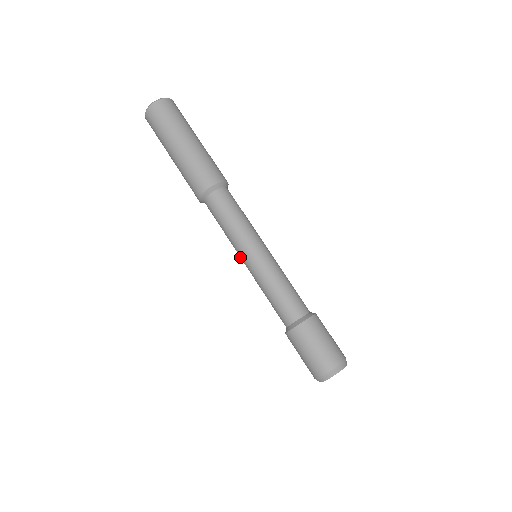
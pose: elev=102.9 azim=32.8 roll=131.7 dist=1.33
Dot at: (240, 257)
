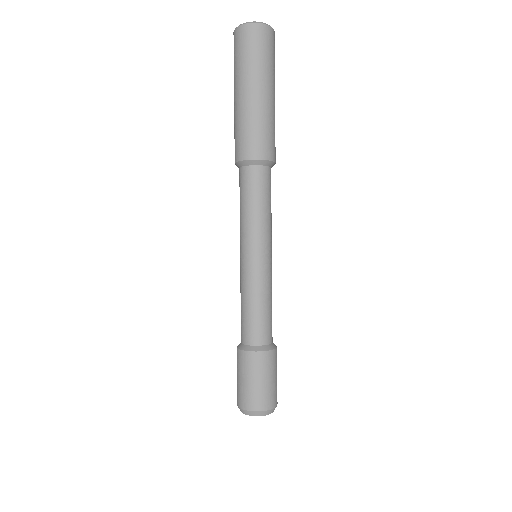
Dot at: occluded
